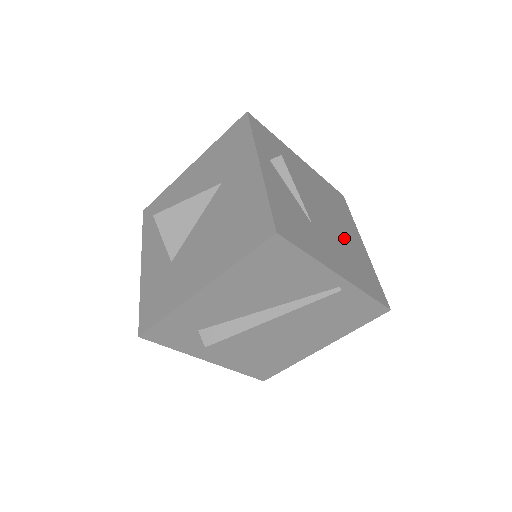
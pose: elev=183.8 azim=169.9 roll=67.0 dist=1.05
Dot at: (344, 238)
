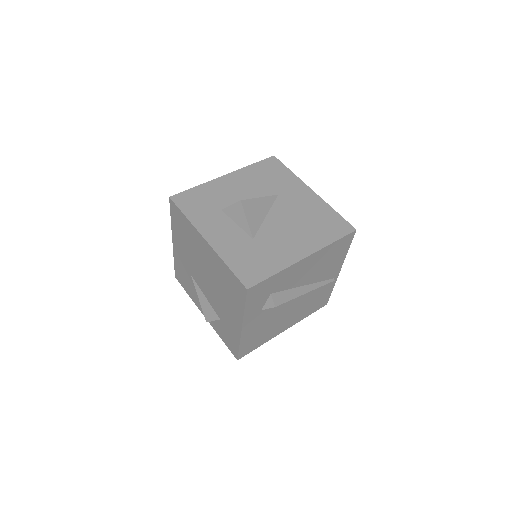
Dot at: occluded
